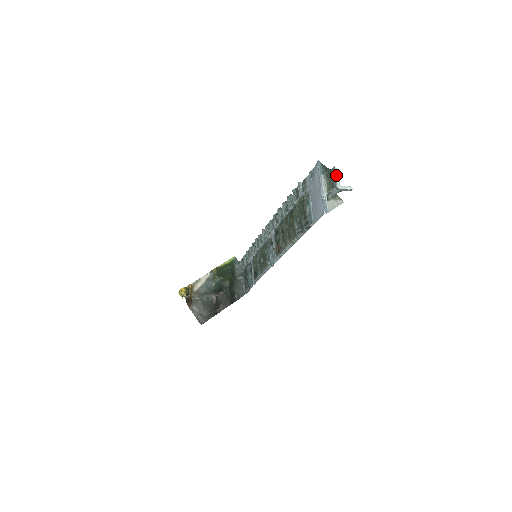
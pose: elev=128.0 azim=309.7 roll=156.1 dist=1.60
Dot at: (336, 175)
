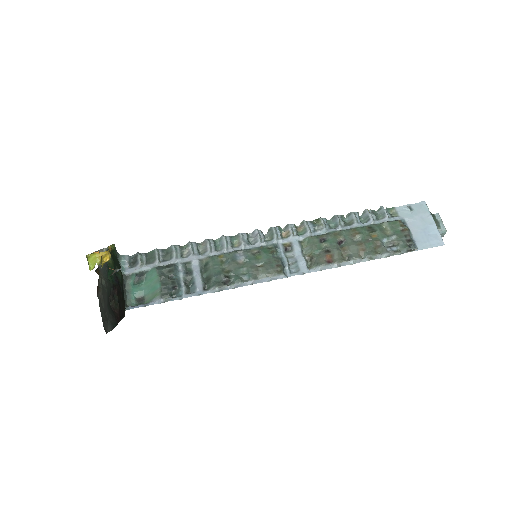
Dot at: occluded
